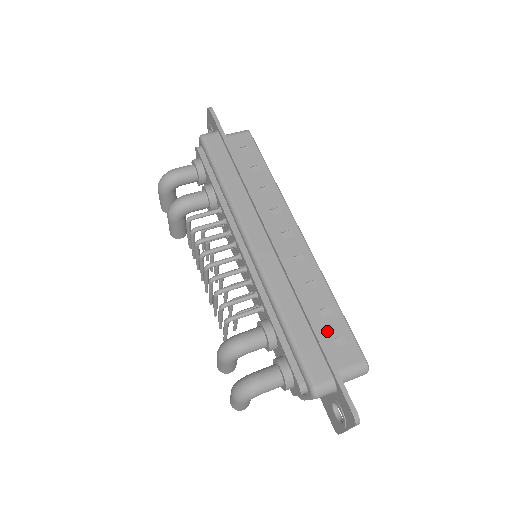
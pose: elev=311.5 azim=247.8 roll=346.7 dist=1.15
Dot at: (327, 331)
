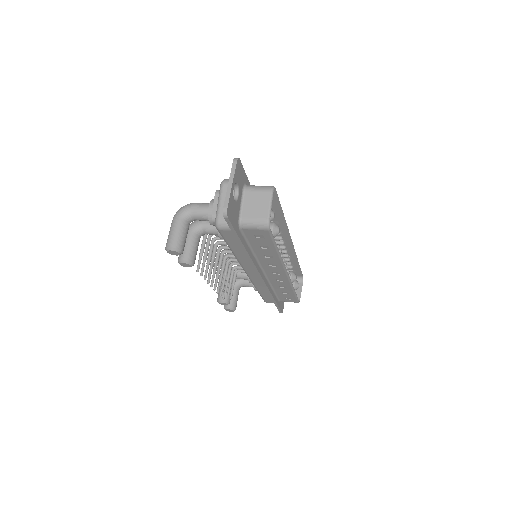
Dot at: occluded
